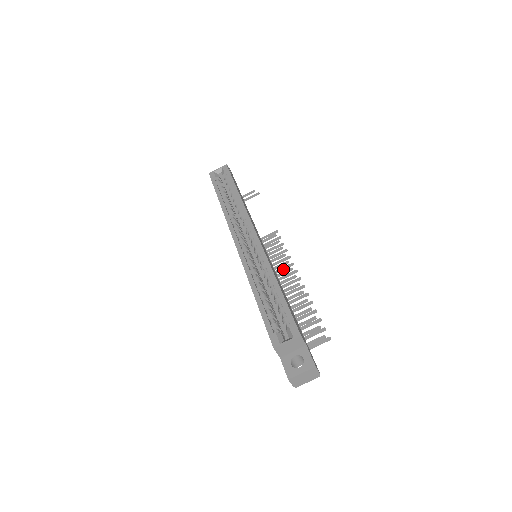
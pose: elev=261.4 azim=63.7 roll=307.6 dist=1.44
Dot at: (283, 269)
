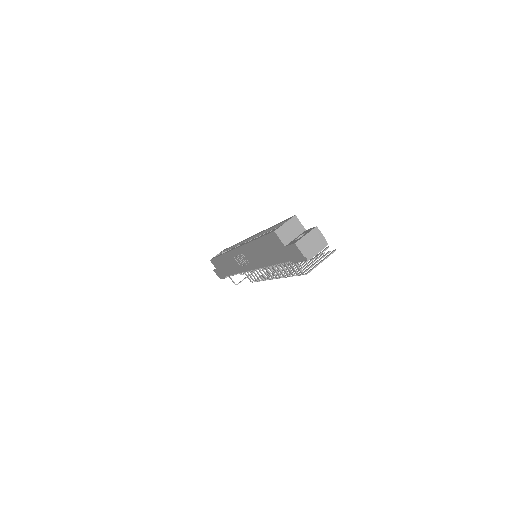
Dot at: occluded
